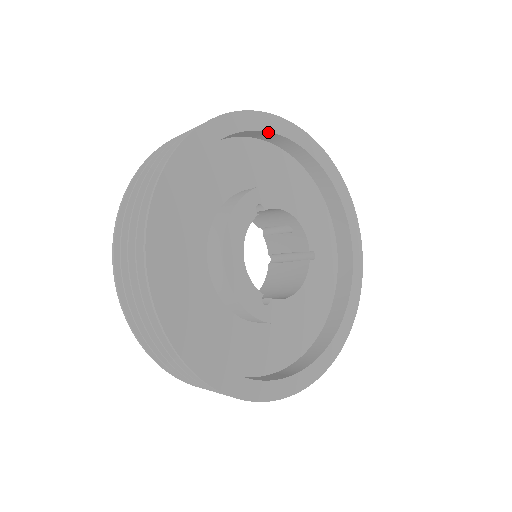
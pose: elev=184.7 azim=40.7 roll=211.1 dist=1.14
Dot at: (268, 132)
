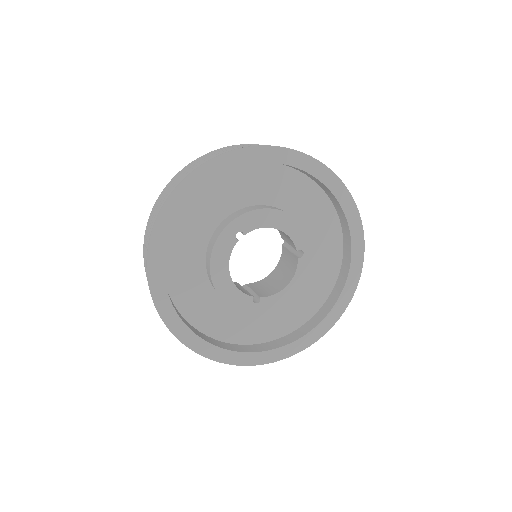
Dot at: occluded
